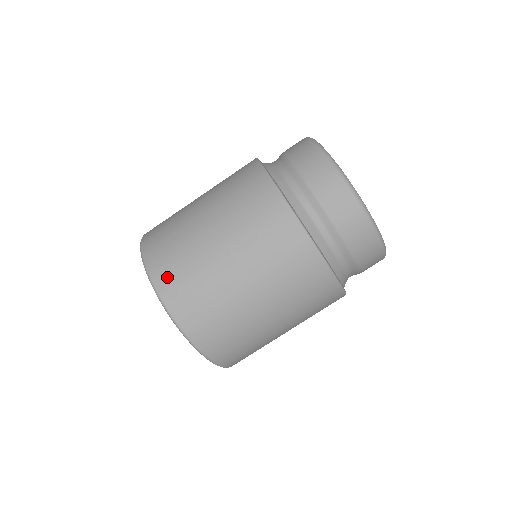
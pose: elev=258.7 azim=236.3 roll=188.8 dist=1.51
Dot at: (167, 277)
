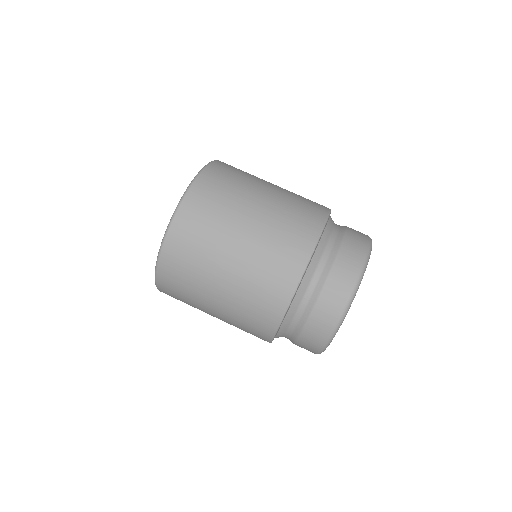
Dot at: (224, 167)
